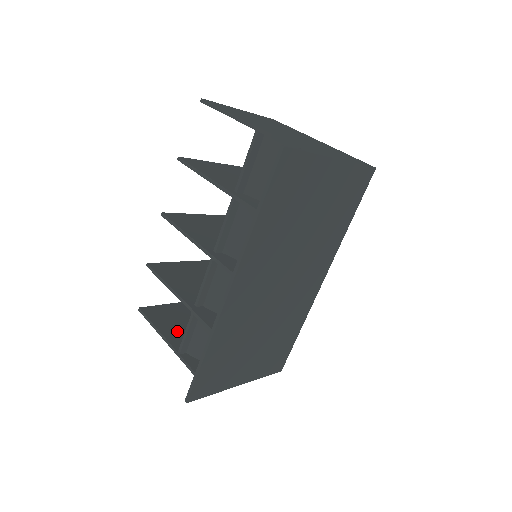
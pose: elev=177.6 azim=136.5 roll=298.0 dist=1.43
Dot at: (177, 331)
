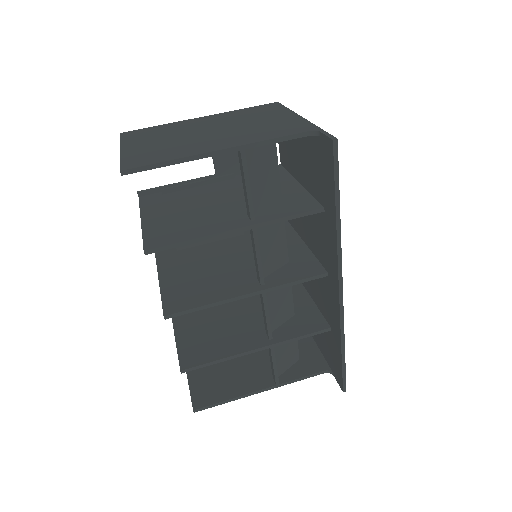
Dot at: (240, 380)
